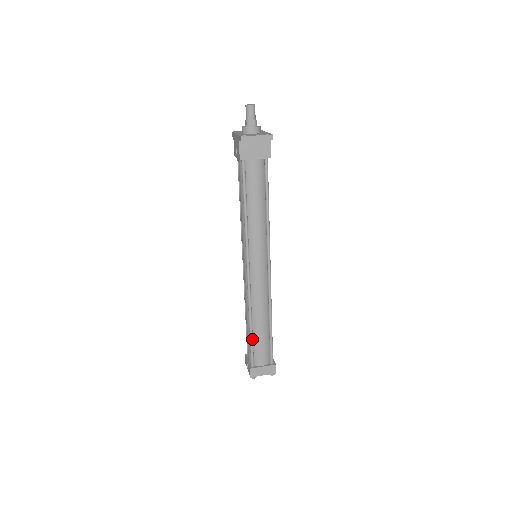
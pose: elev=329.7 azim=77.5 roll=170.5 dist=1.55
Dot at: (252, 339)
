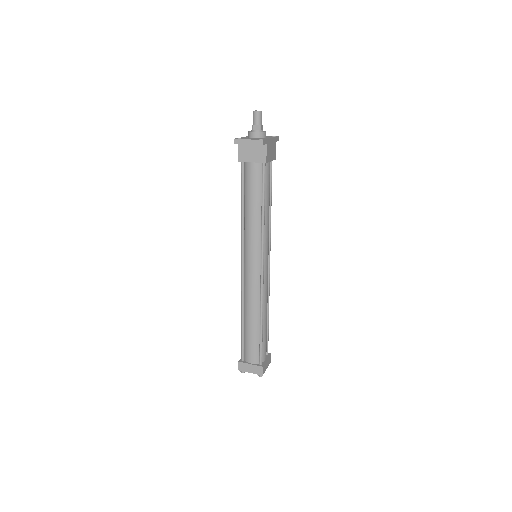
Dot at: (243, 334)
